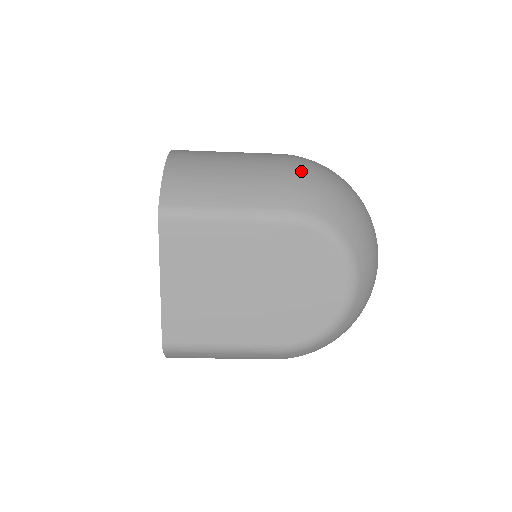
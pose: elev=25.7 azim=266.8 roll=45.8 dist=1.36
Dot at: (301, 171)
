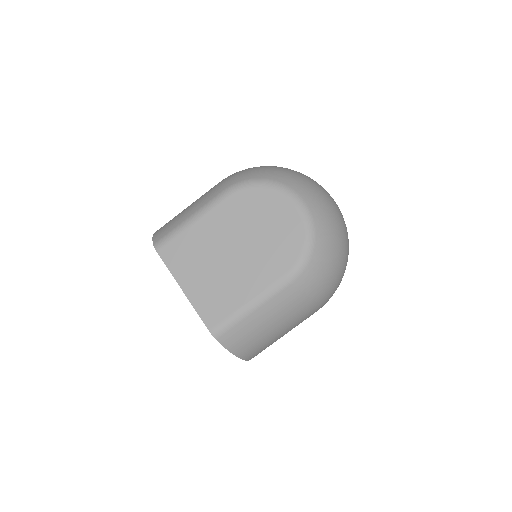
Dot at: (228, 176)
